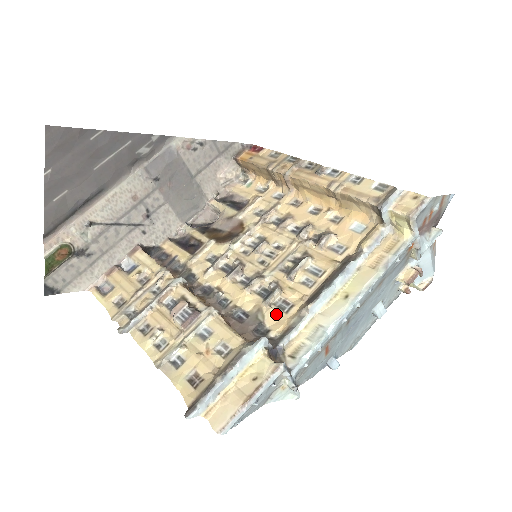
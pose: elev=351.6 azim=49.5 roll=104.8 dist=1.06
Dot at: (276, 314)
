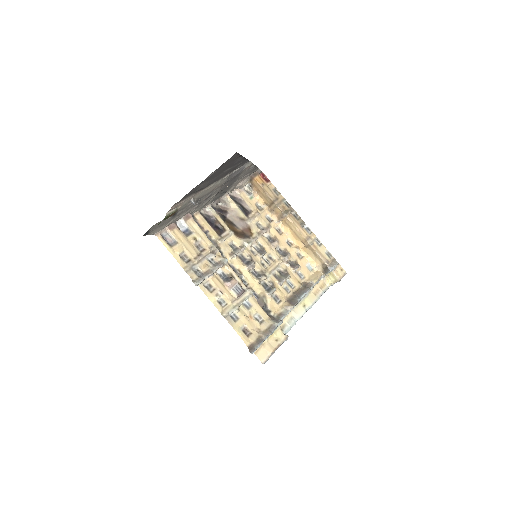
Dot at: (273, 302)
